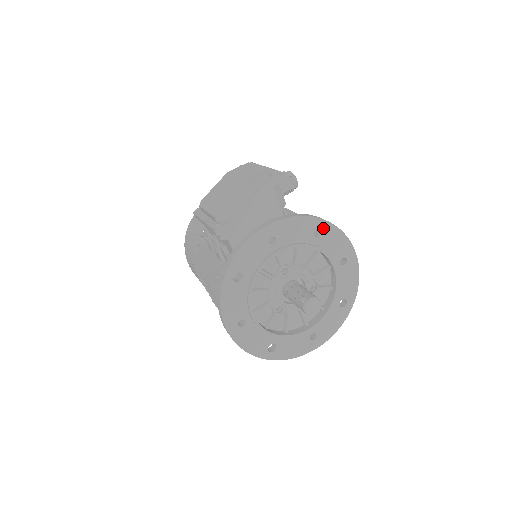
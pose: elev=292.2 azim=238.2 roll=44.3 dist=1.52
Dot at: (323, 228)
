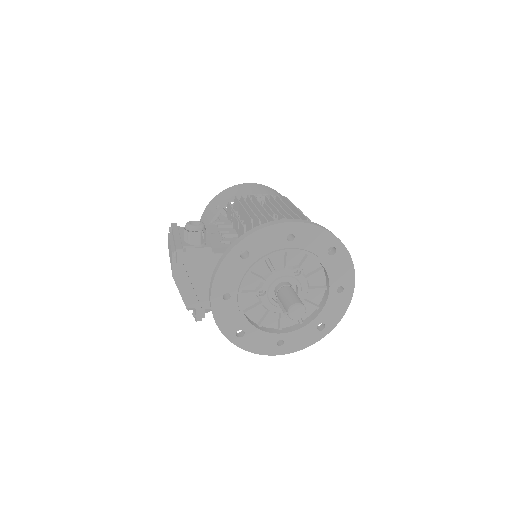
Dot at: (245, 247)
